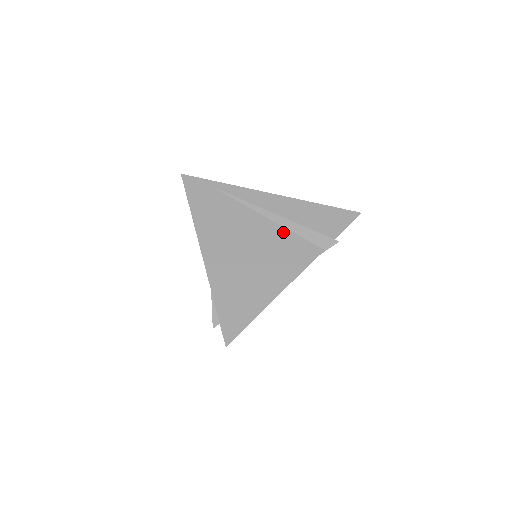
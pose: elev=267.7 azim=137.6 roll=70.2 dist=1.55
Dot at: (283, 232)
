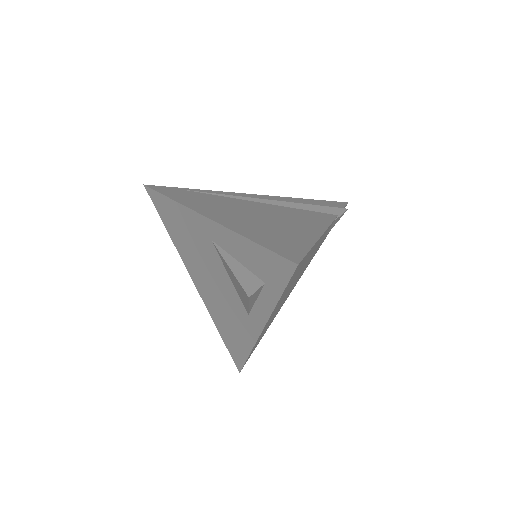
Dot at: (286, 208)
